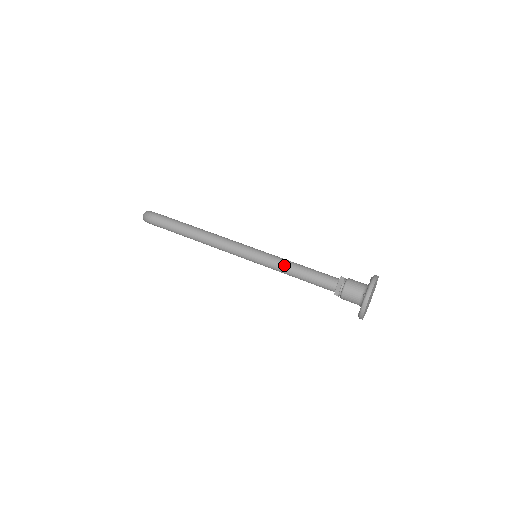
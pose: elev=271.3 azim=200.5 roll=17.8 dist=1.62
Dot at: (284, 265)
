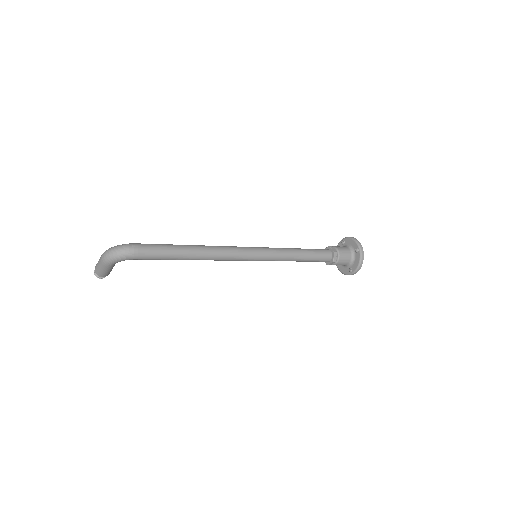
Dot at: (290, 251)
